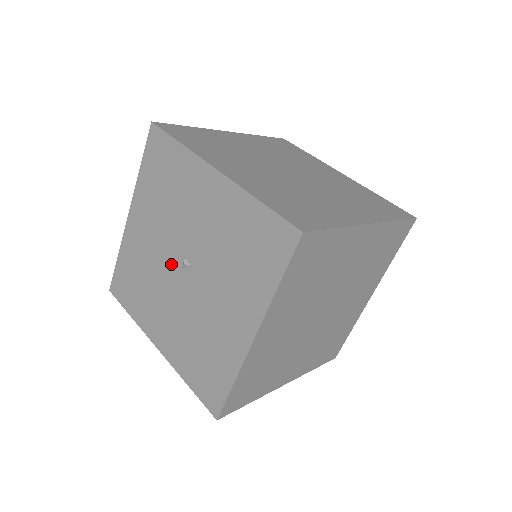
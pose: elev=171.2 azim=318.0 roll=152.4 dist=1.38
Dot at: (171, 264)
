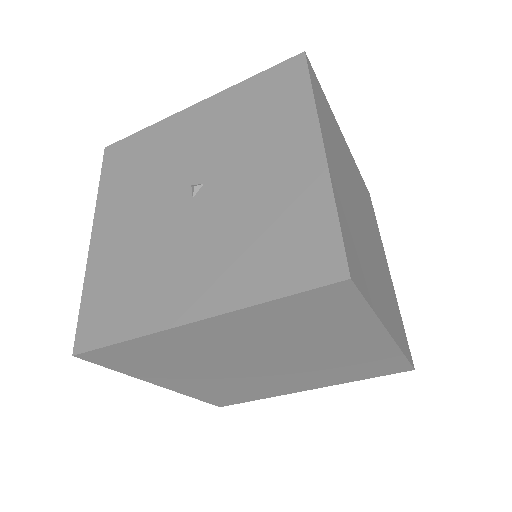
Dot at: (175, 210)
